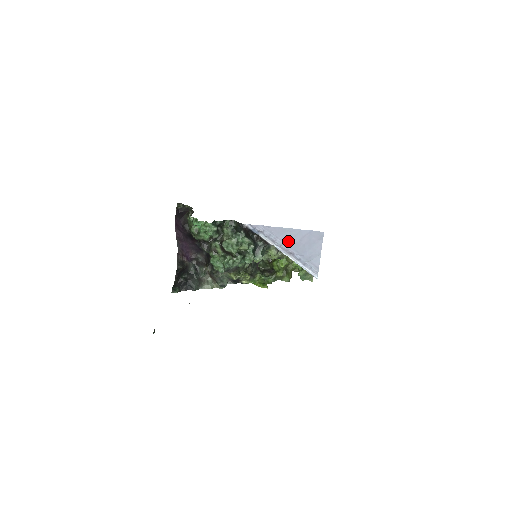
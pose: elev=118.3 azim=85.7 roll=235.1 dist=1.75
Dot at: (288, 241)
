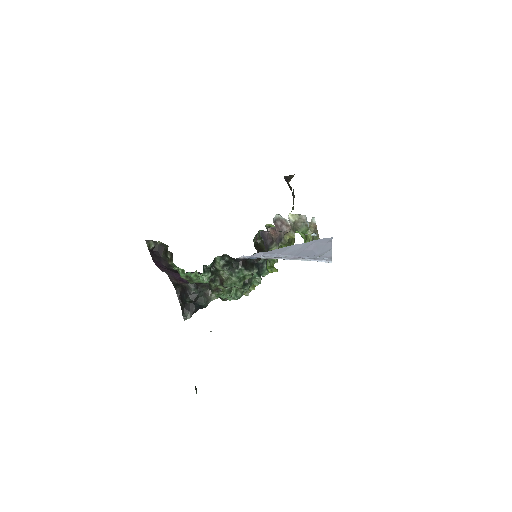
Dot at: (293, 253)
